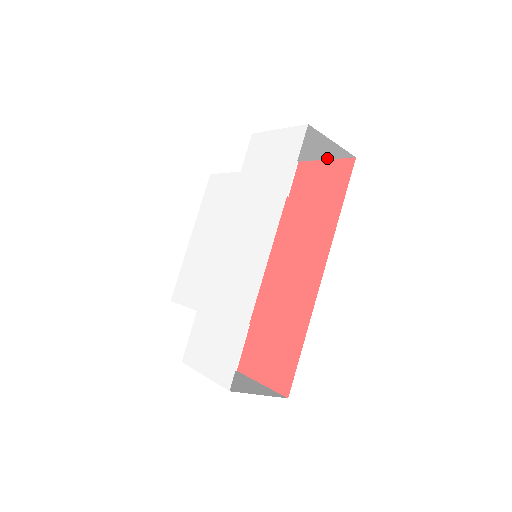
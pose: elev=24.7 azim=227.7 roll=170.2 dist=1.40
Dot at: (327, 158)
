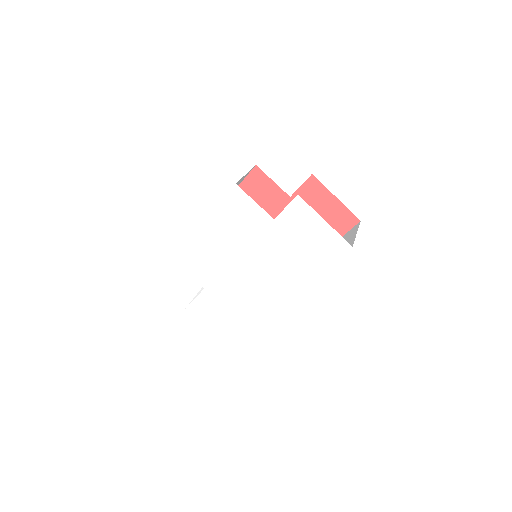
Dot at: (339, 201)
